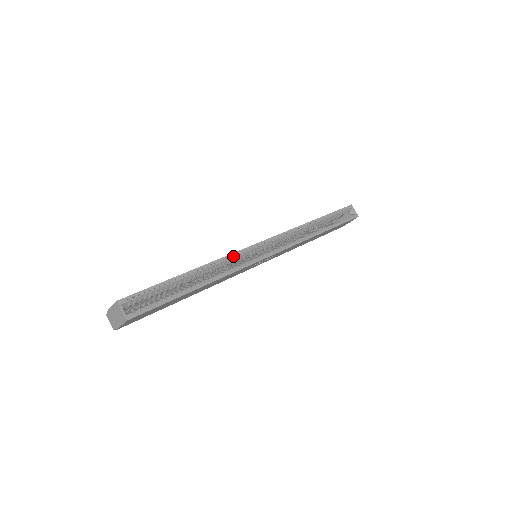
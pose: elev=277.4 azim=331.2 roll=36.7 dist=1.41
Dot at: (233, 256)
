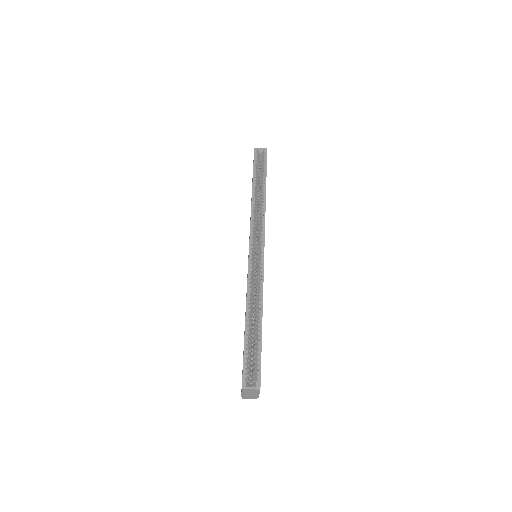
Dot at: (250, 277)
